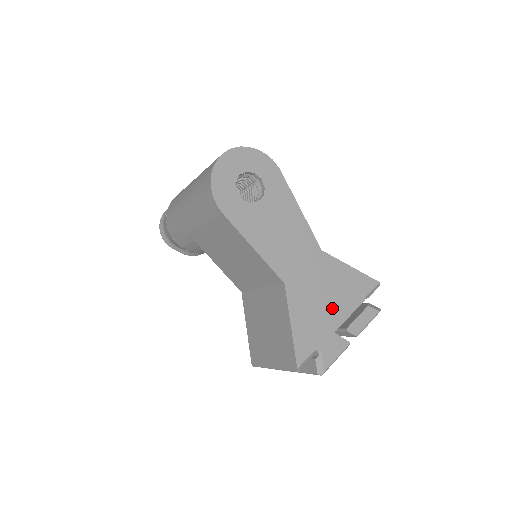
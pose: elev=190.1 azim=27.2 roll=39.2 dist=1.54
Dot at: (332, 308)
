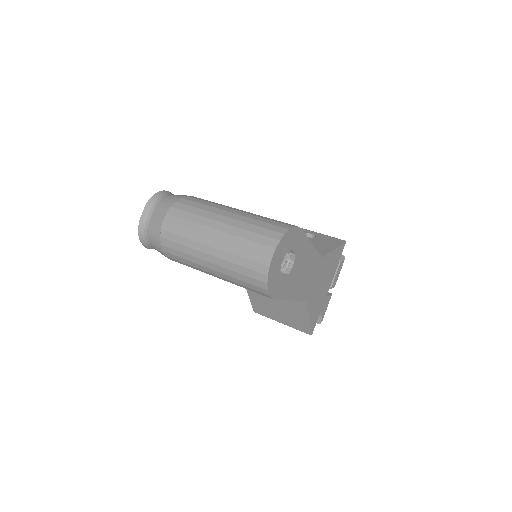
Dot at: (326, 286)
